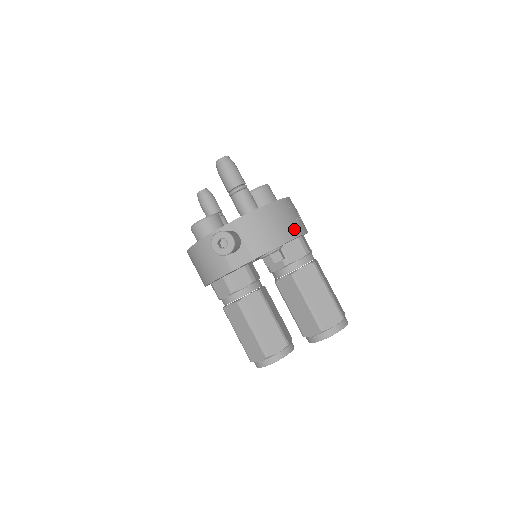
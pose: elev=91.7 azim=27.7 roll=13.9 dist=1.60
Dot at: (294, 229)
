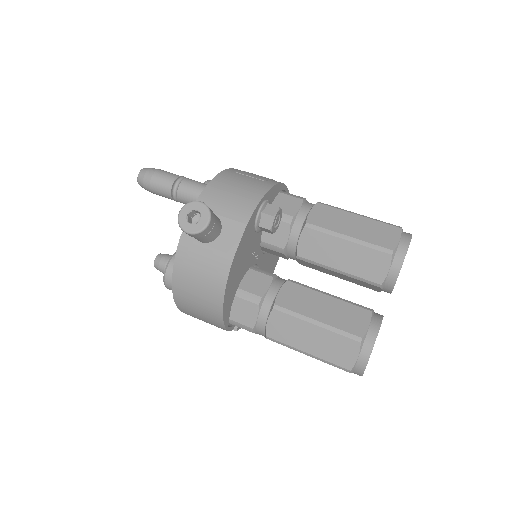
Dot at: (267, 180)
